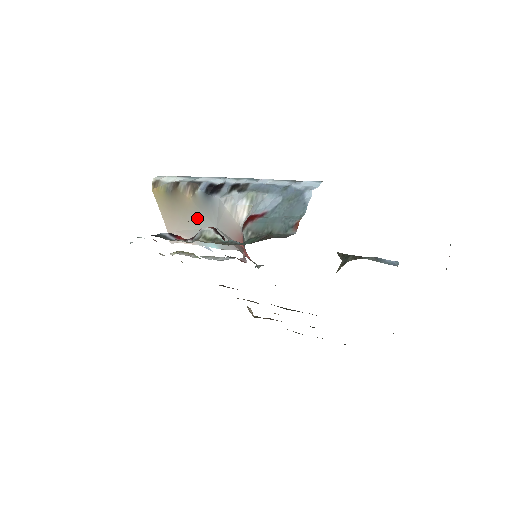
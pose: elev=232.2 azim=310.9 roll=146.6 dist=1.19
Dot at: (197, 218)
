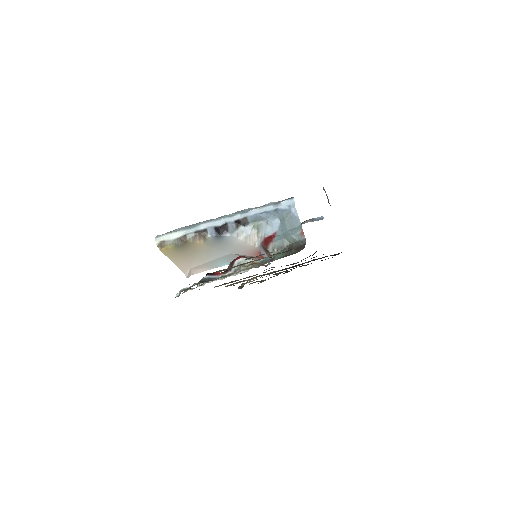
Dot at: (211, 253)
